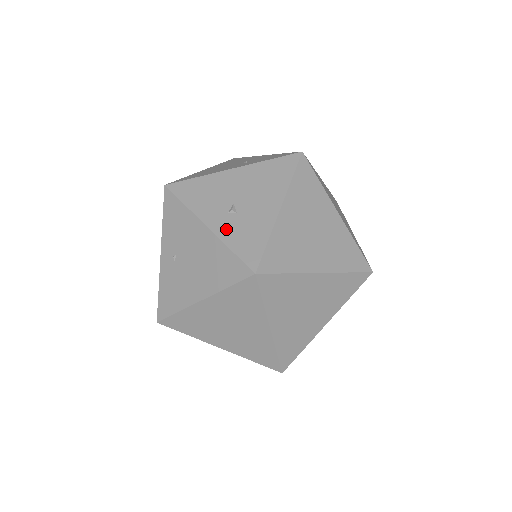
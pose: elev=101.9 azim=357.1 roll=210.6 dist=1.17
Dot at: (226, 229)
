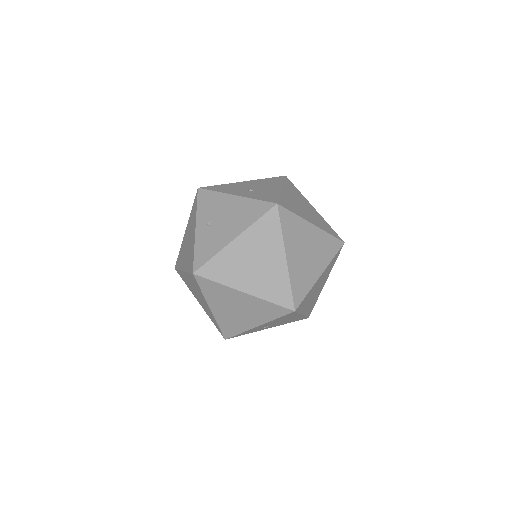
Dot at: (249, 195)
